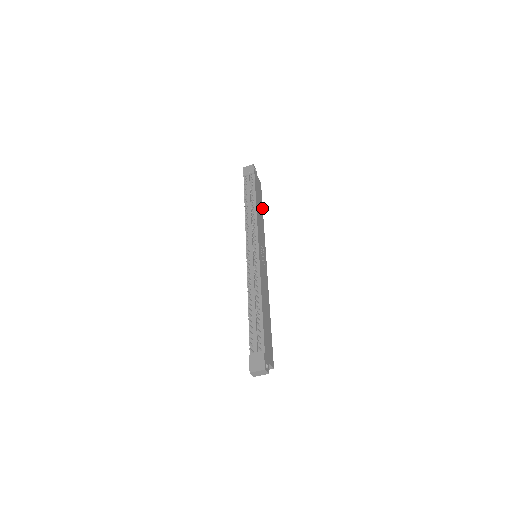
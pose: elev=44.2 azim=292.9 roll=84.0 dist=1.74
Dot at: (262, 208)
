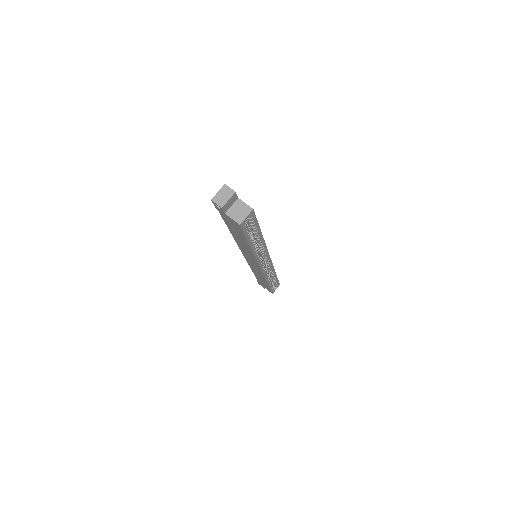
Dot at: (276, 276)
